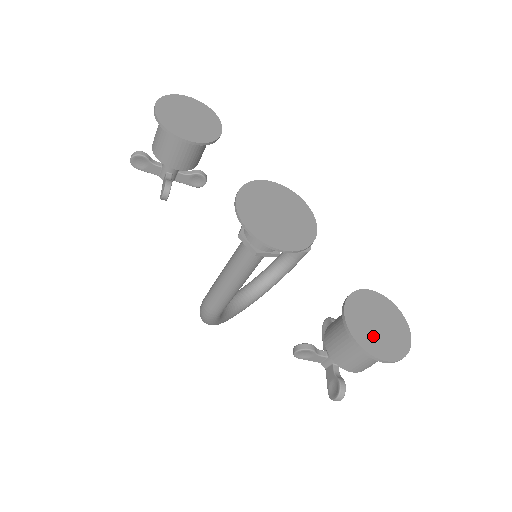
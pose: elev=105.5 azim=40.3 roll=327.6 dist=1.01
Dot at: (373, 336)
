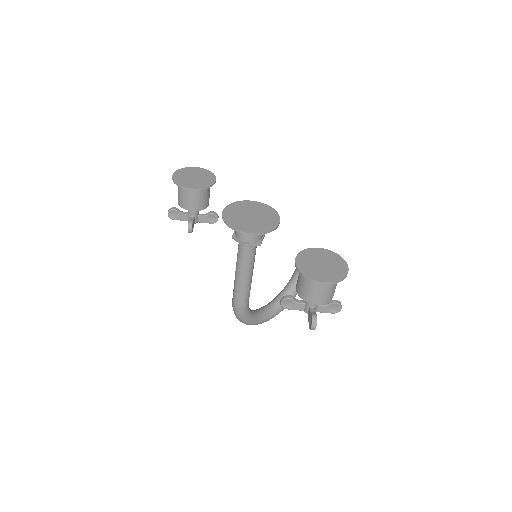
Dot at: (316, 270)
